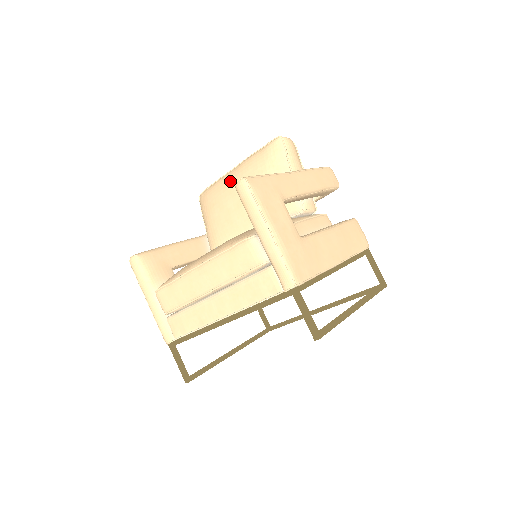
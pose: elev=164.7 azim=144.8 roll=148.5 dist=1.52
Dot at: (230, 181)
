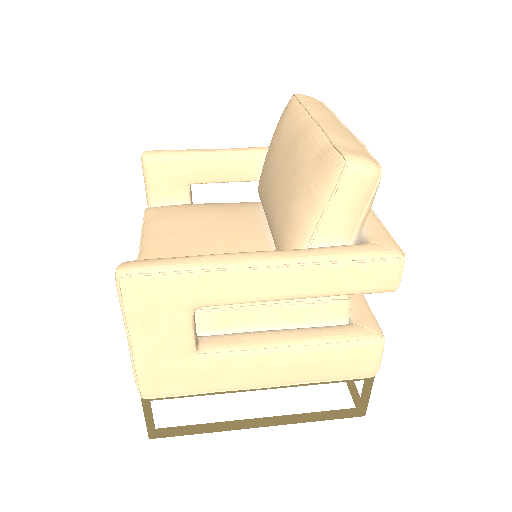
Dot at: (290, 137)
